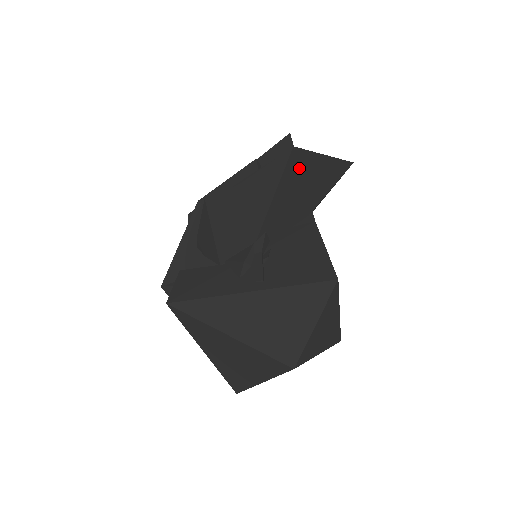
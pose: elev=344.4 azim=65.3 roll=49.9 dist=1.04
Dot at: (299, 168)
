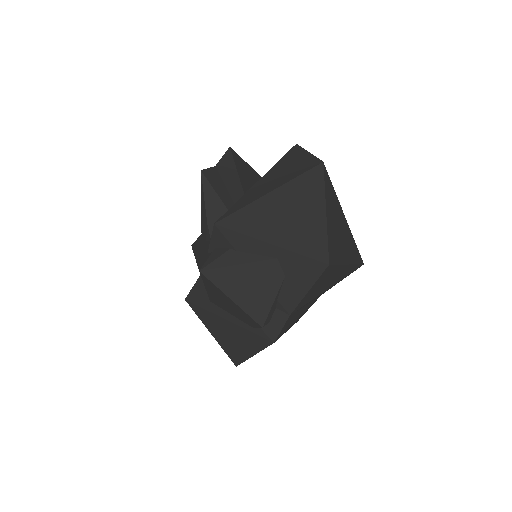
Dot at: (239, 162)
